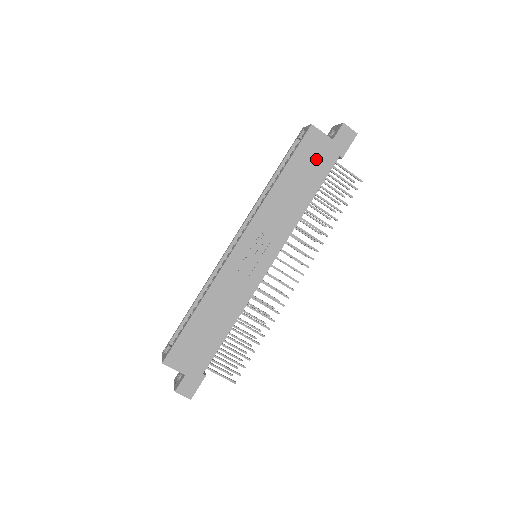
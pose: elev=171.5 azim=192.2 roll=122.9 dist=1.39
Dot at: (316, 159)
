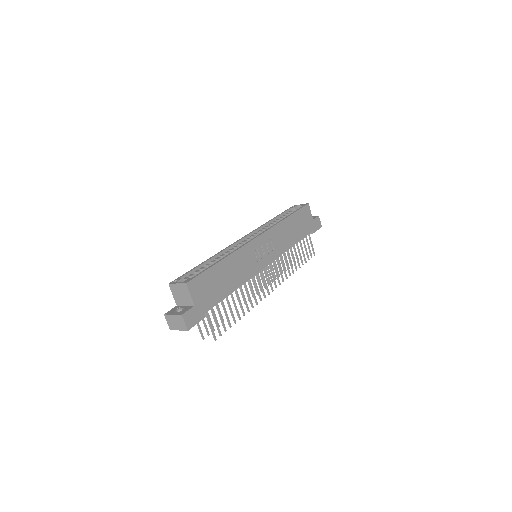
Dot at: (305, 223)
